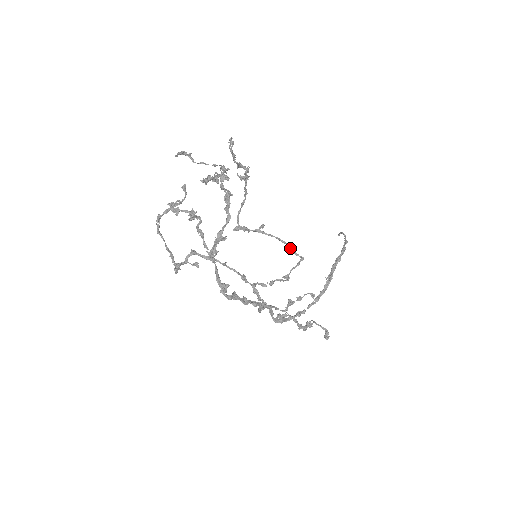
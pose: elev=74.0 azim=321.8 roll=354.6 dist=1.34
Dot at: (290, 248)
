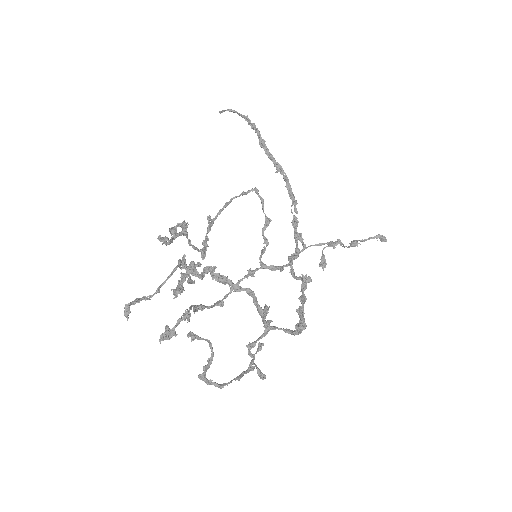
Dot at: (239, 196)
